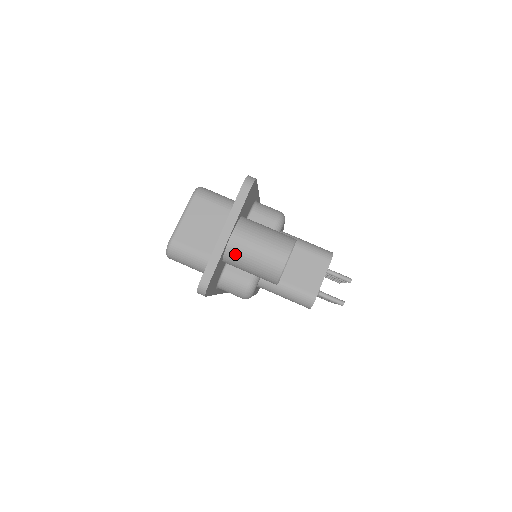
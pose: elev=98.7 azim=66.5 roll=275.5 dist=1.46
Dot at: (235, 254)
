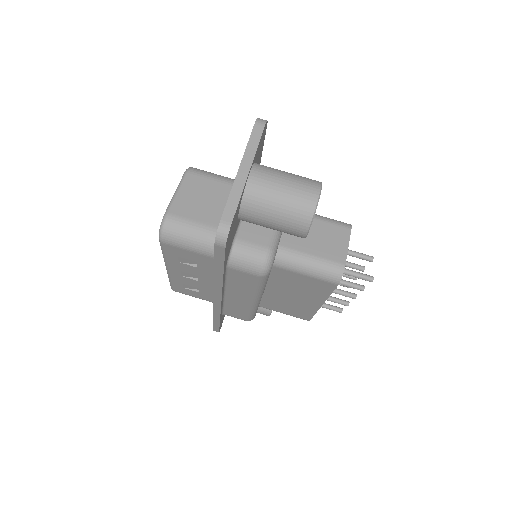
Dot at: (256, 195)
